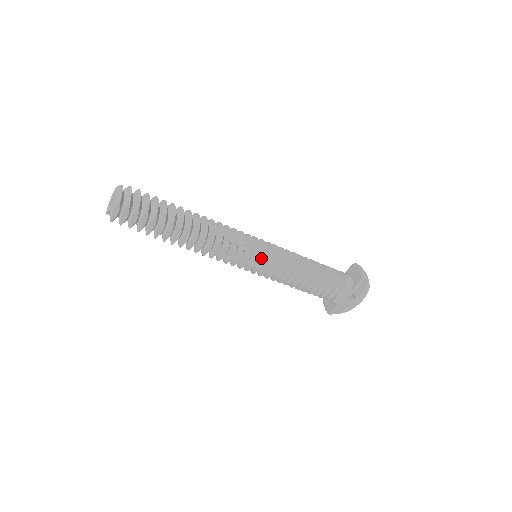
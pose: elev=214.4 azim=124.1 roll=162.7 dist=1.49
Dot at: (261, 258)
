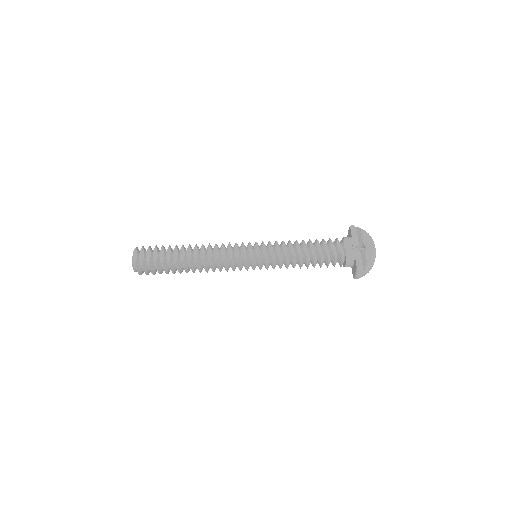
Dot at: (254, 246)
